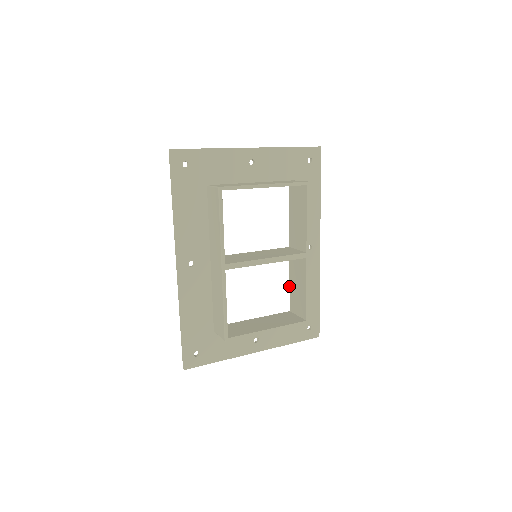
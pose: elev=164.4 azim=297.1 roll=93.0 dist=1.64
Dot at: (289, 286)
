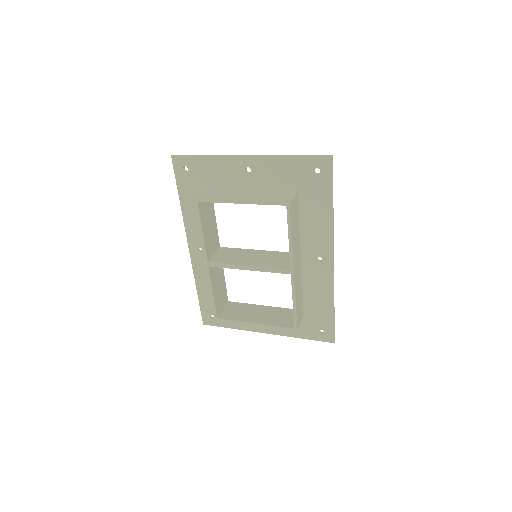
Dot at: occluded
